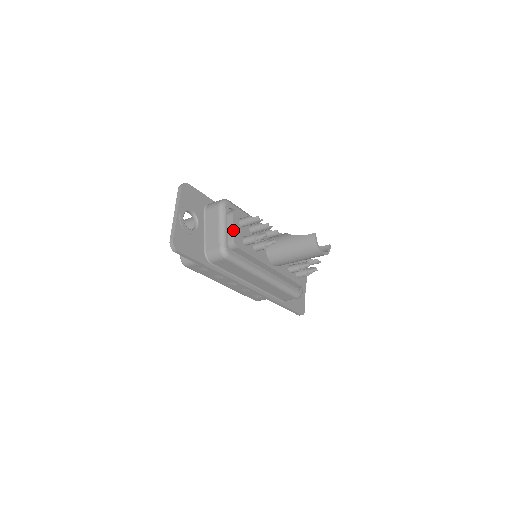
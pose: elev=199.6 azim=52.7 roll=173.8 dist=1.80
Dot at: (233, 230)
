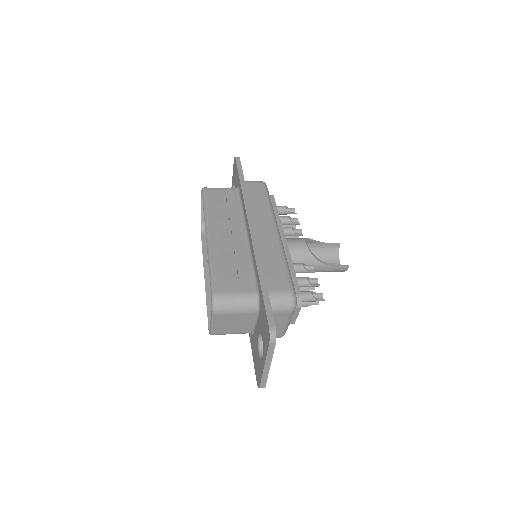
Dot at: occluded
